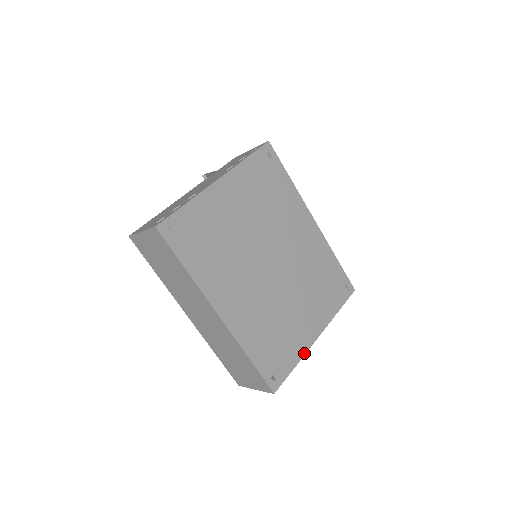
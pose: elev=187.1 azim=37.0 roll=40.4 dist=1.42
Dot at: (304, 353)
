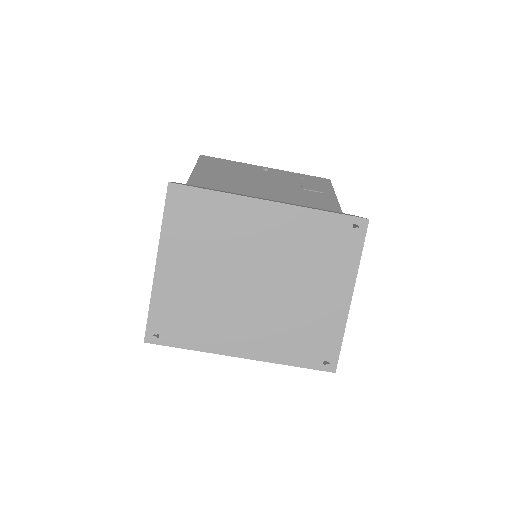
Dot at: (345, 322)
